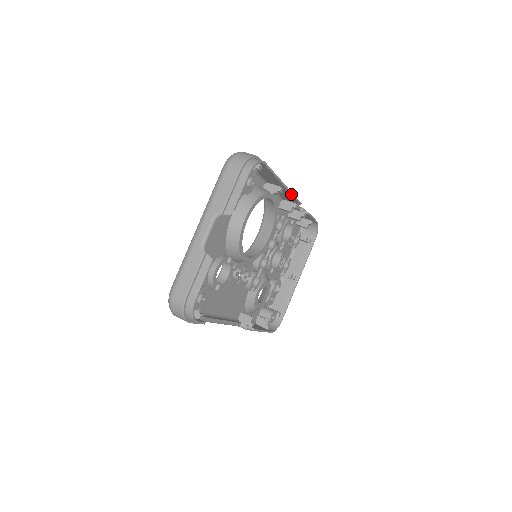
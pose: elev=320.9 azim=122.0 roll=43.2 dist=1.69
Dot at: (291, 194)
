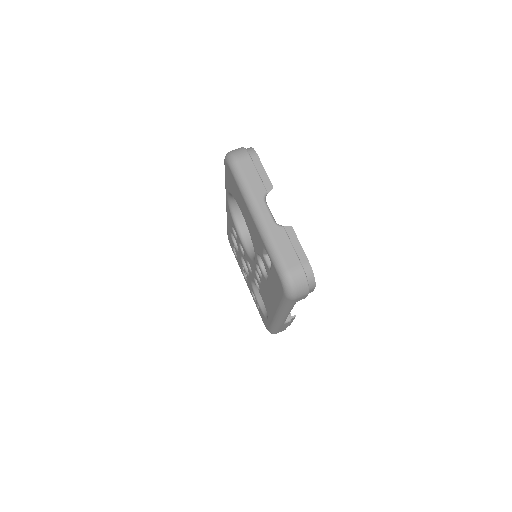
Dot at: occluded
